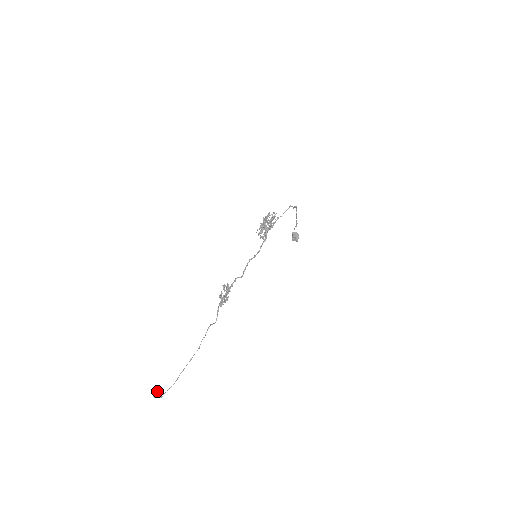
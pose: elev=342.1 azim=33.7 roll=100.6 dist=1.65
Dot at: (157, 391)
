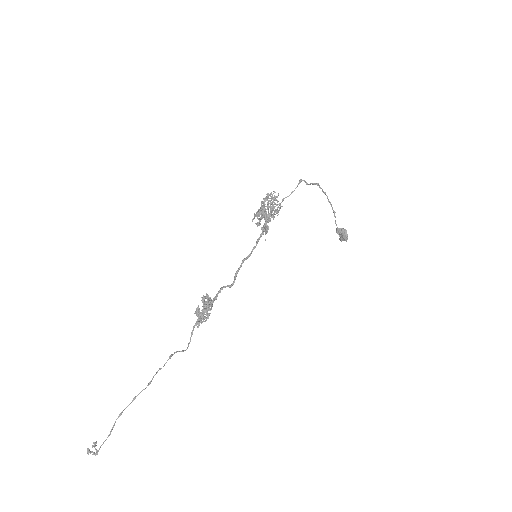
Dot at: (93, 445)
